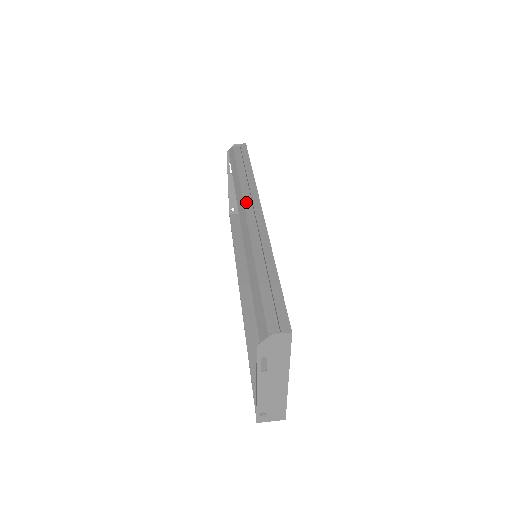
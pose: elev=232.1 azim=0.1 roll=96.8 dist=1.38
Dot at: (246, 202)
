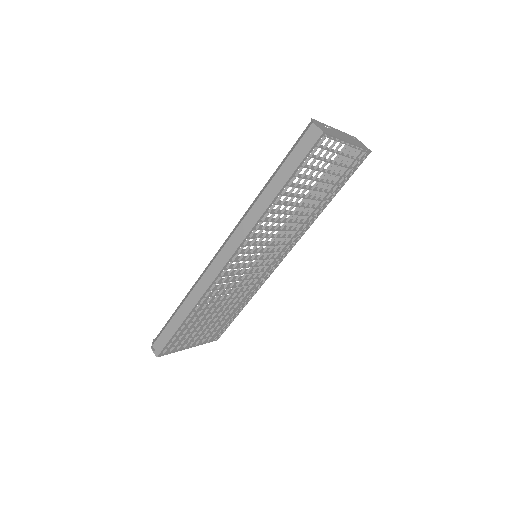
Dot at: (233, 237)
